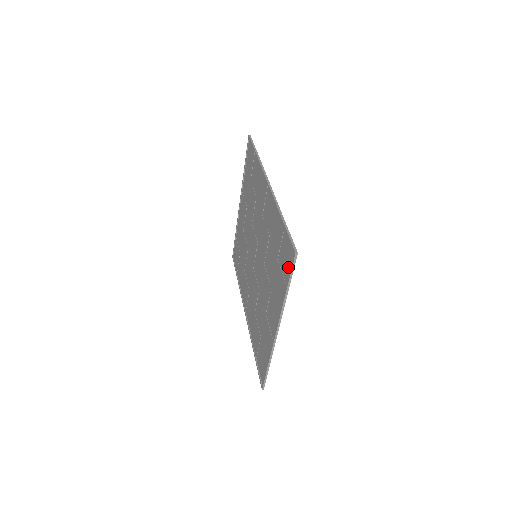
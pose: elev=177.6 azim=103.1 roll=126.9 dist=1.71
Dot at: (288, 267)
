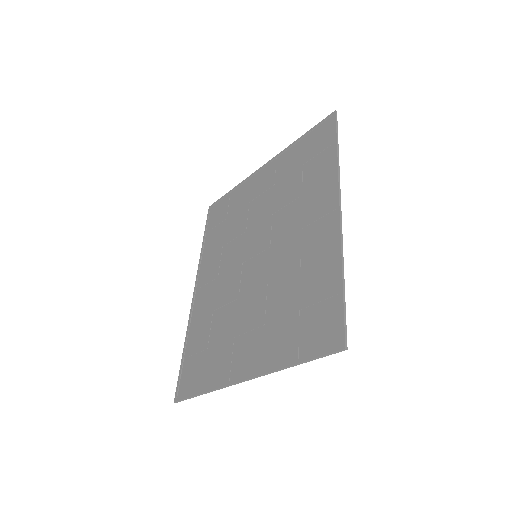
Dot at: (317, 343)
